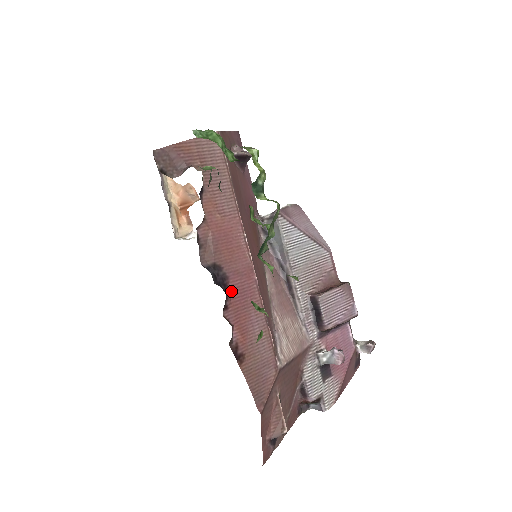
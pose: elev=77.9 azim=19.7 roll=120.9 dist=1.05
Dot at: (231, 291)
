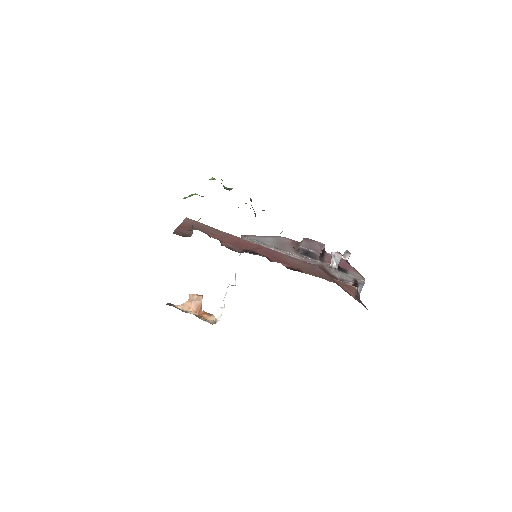
Dot at: (263, 255)
